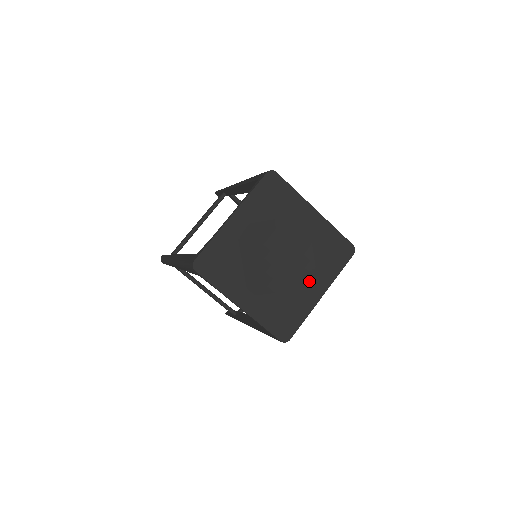
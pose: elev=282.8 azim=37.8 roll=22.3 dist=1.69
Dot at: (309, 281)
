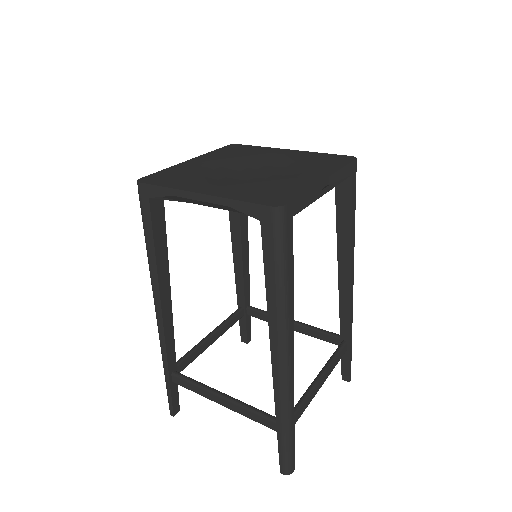
Dot at: (300, 175)
